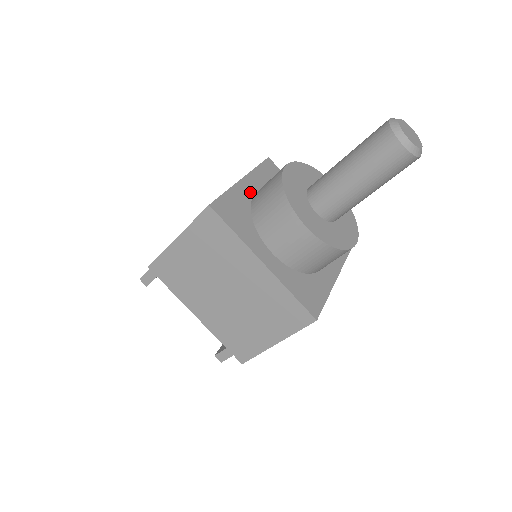
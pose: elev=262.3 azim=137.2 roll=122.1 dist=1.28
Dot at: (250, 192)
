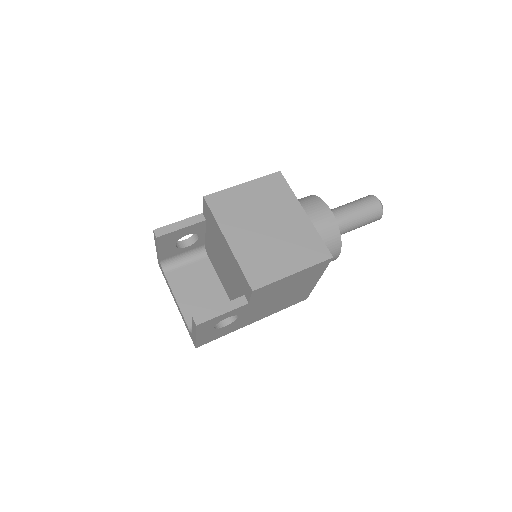
Dot at: occluded
